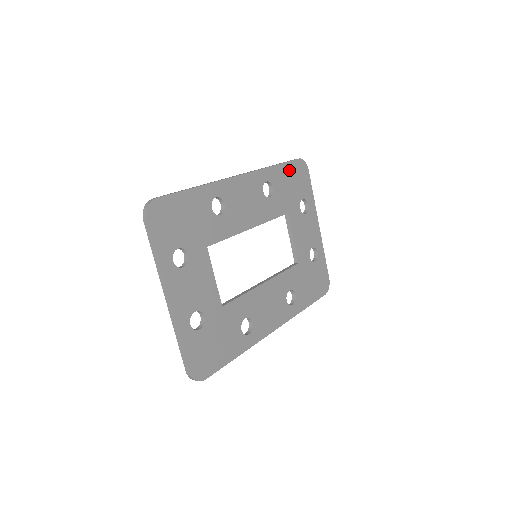
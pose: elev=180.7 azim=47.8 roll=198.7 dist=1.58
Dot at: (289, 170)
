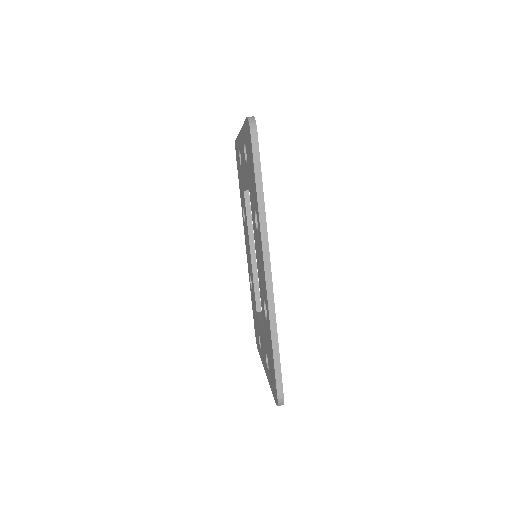
Dot at: occluded
